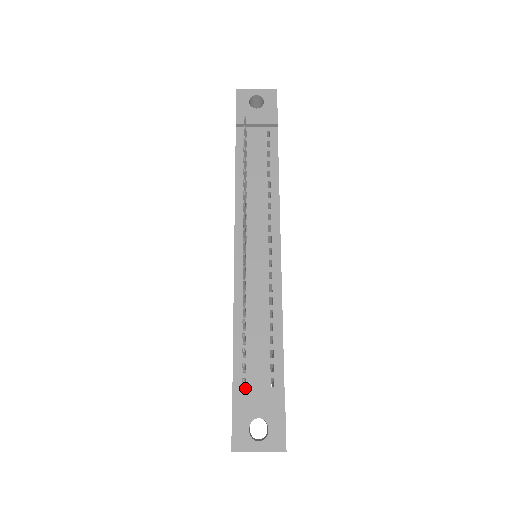
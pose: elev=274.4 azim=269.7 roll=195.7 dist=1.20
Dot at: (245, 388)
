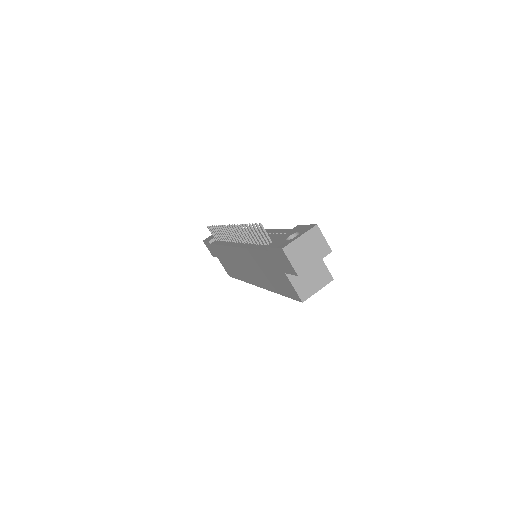
Dot at: occluded
